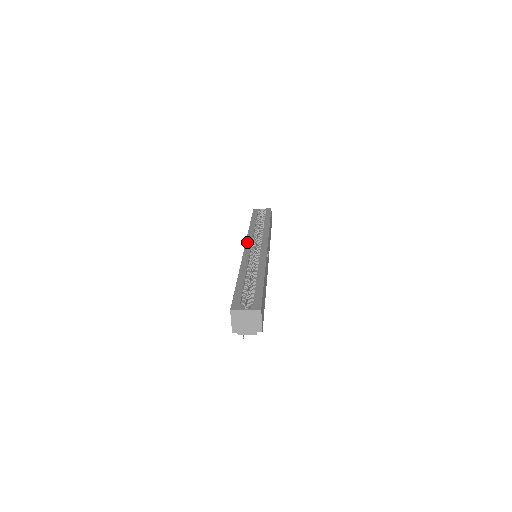
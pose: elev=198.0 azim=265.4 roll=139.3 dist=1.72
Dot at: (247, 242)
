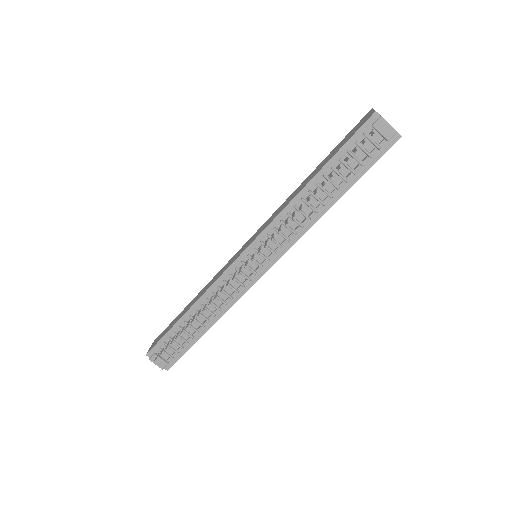
Dot at: occluded
